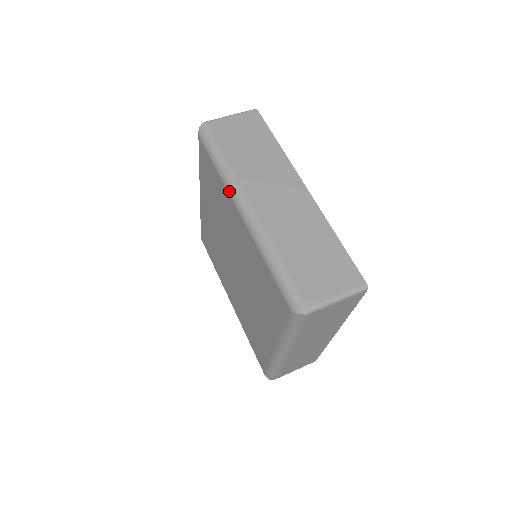
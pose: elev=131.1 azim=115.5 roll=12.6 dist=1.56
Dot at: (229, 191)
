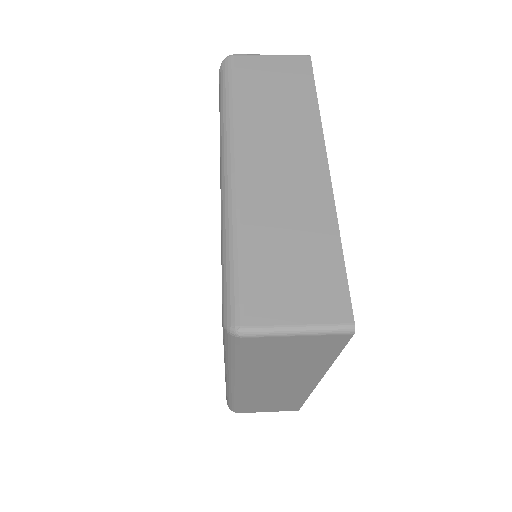
Dot at: occluded
